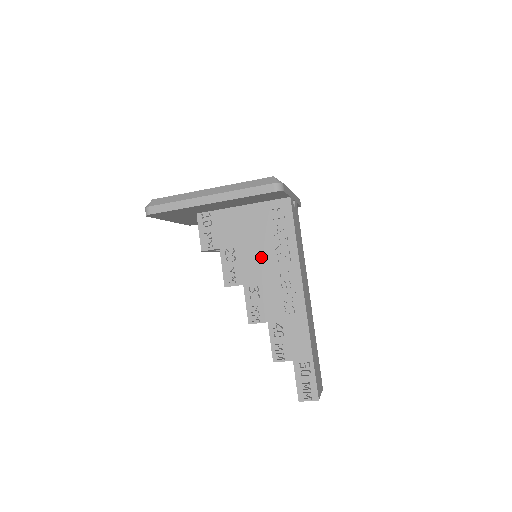
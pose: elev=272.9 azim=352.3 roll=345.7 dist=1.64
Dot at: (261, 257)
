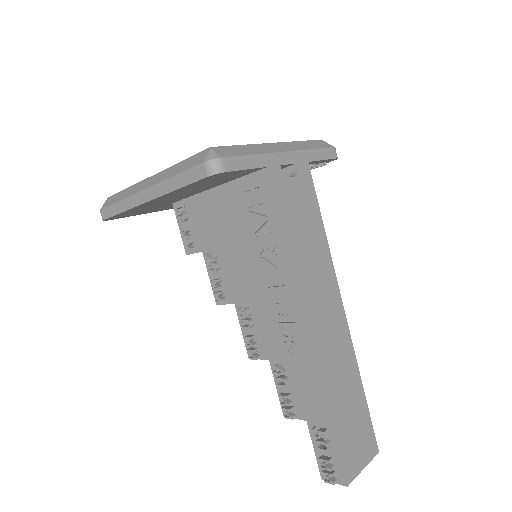
Dot at: (247, 265)
